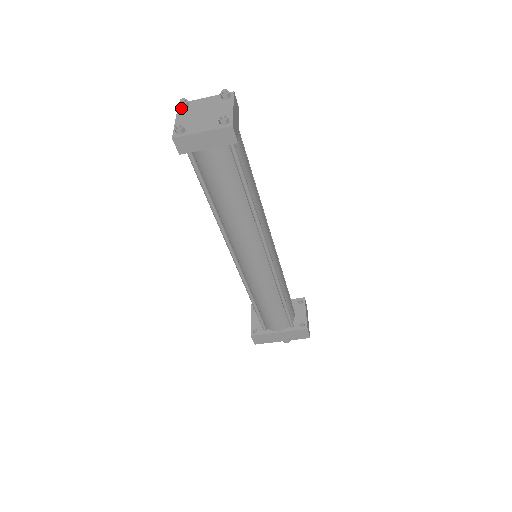
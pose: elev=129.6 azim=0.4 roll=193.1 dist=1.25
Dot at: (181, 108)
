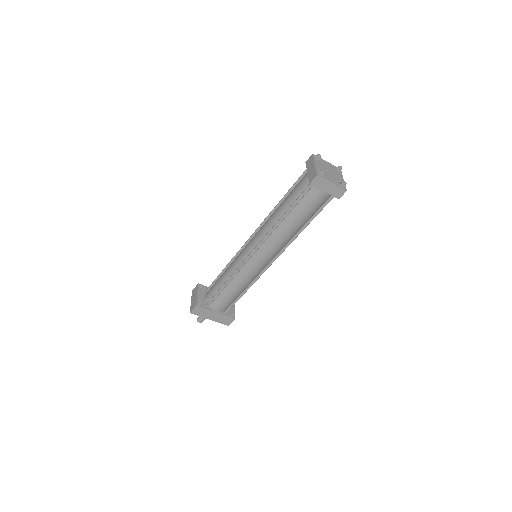
Dot at: (316, 158)
